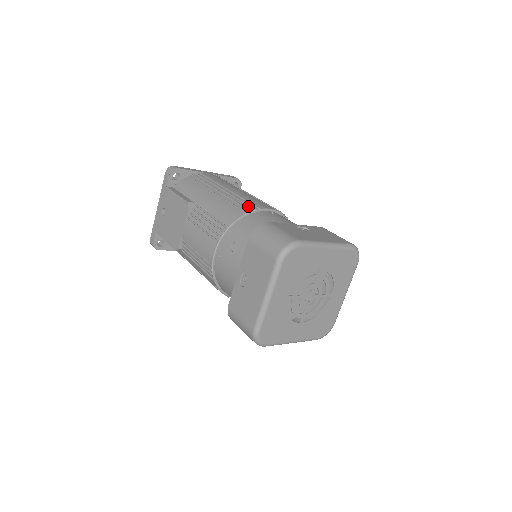
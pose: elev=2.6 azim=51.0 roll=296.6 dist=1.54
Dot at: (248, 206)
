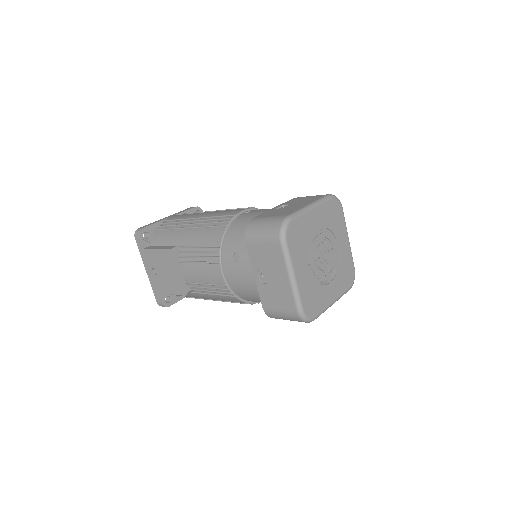
Dot at: (224, 219)
